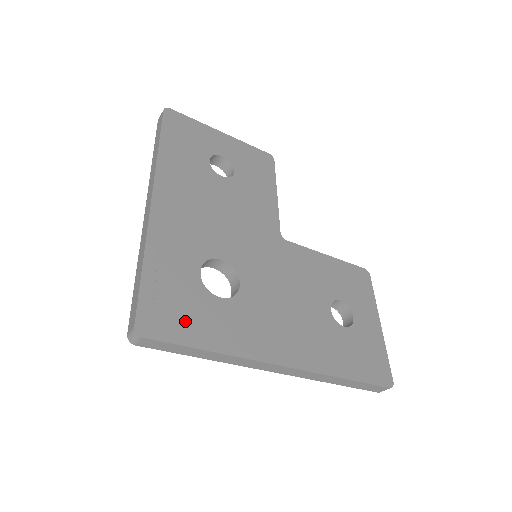
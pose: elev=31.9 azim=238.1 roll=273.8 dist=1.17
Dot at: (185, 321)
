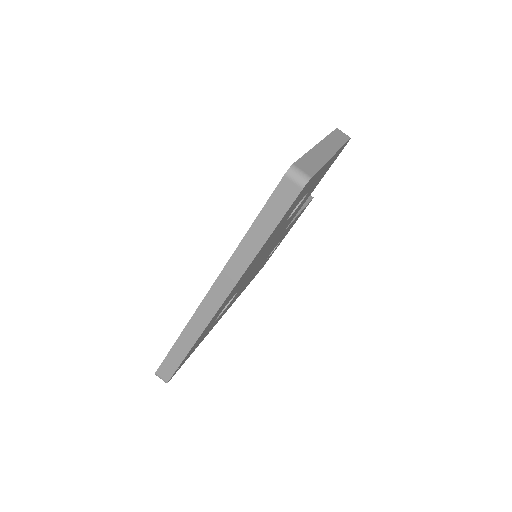
Dot at: occluded
